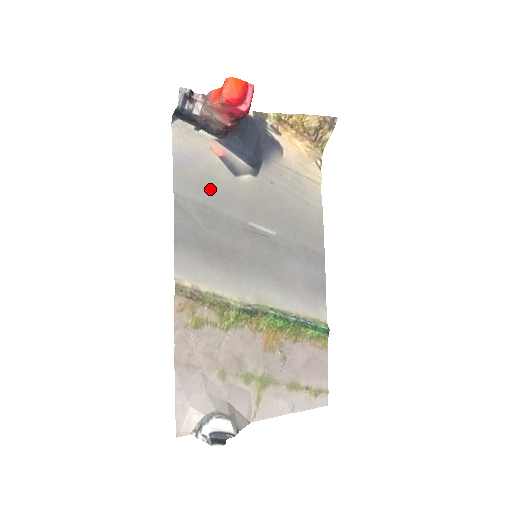
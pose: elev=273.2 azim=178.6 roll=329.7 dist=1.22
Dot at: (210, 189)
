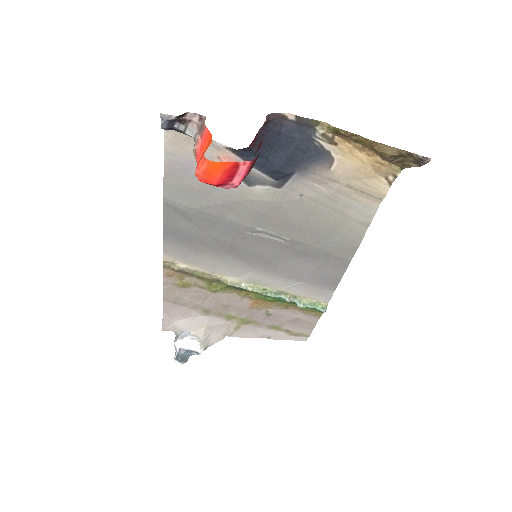
Dot at: (210, 198)
